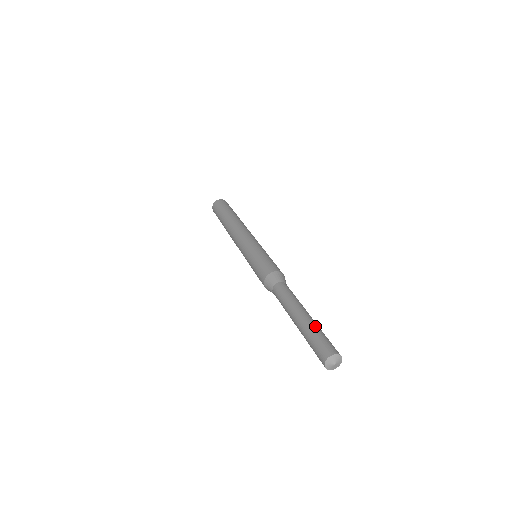
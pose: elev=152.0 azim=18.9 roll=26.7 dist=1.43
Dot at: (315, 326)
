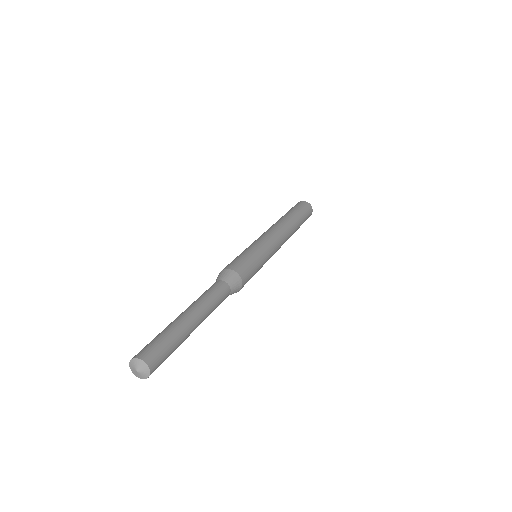
Dot at: (172, 327)
